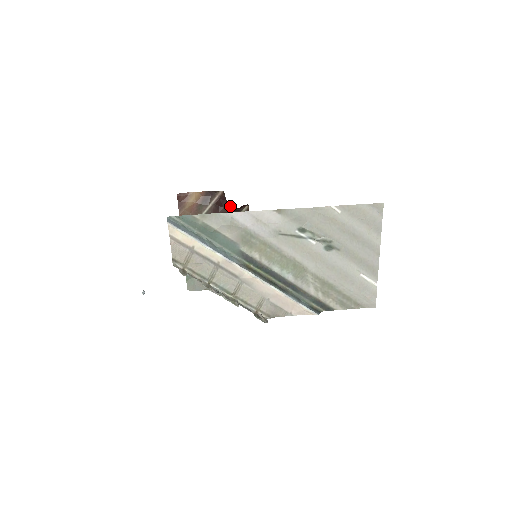
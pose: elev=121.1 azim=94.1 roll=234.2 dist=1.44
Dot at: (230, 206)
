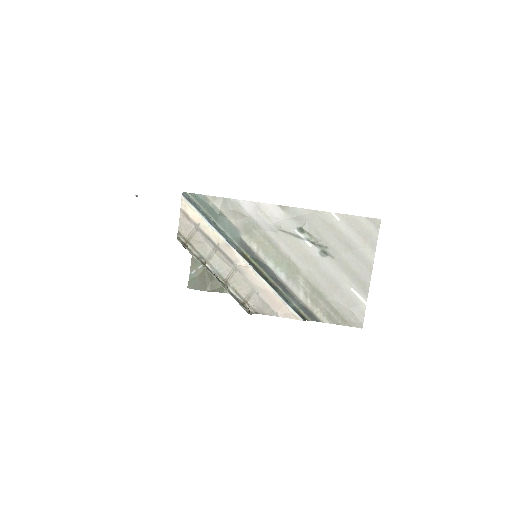
Dot at: occluded
